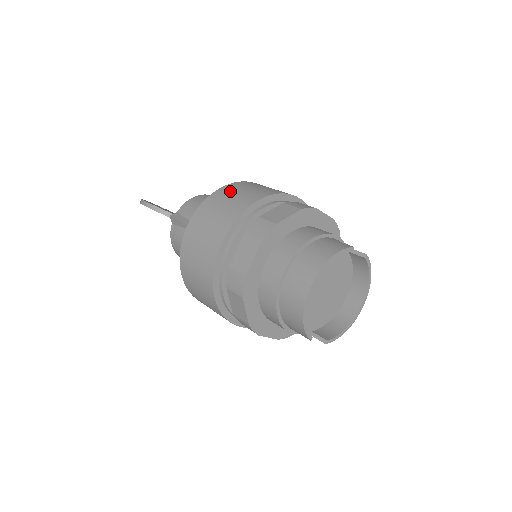
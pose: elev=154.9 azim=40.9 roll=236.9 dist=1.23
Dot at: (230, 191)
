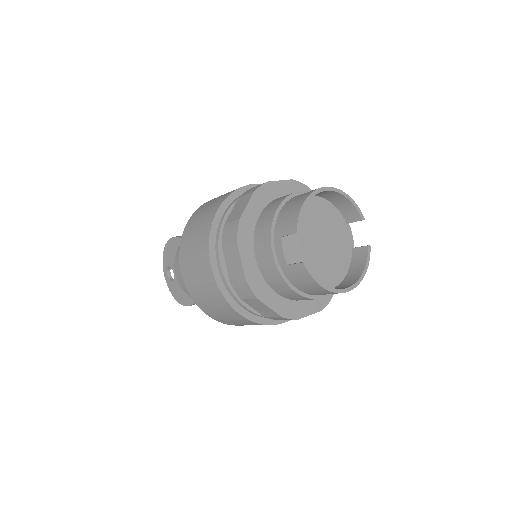
Dot at: occluded
